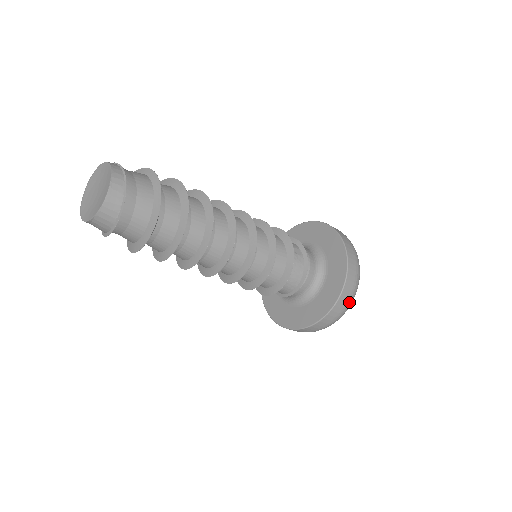
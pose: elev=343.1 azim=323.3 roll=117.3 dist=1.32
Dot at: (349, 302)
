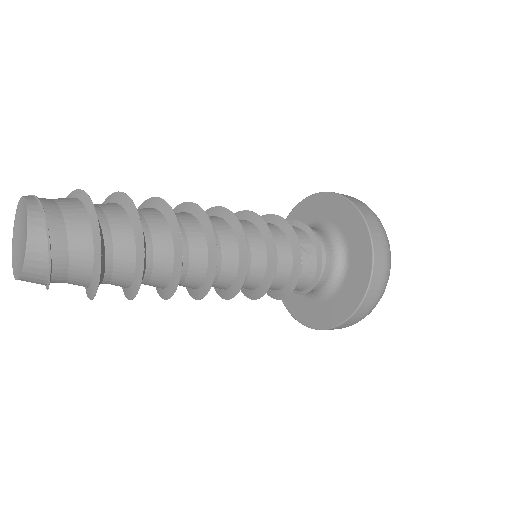
Dot at: (371, 310)
